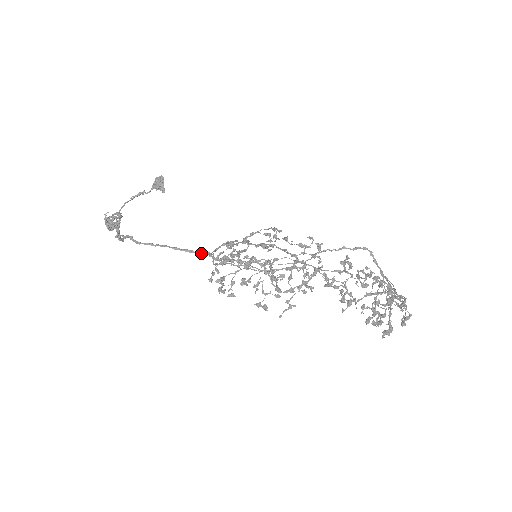
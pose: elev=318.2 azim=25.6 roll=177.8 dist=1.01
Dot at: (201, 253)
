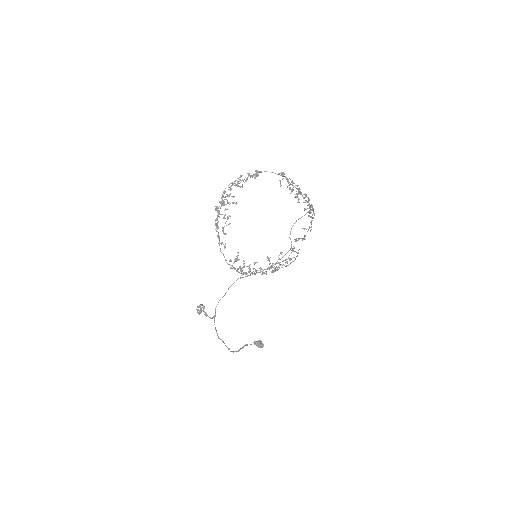
Dot at: (236, 280)
